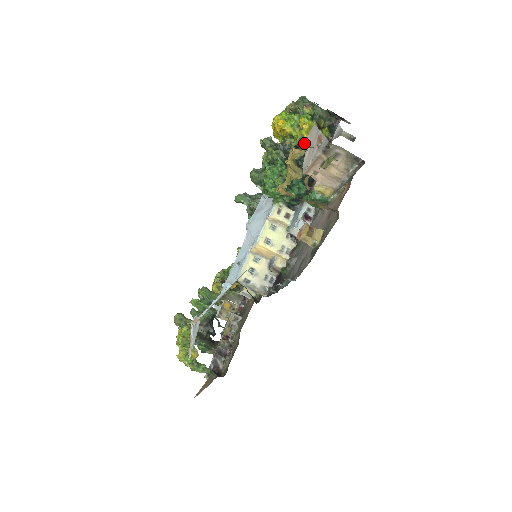
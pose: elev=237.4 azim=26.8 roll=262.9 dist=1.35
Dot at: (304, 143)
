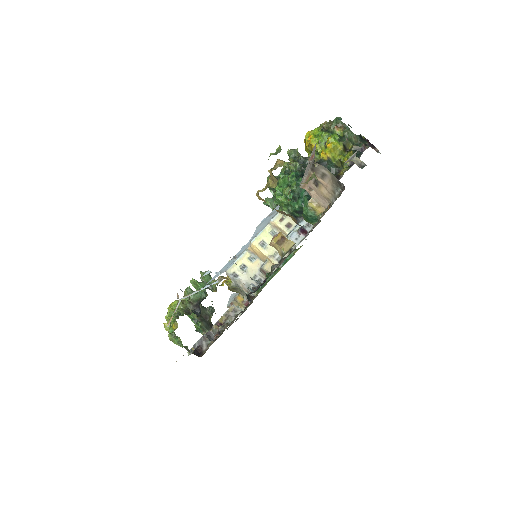
Dot at: (325, 161)
